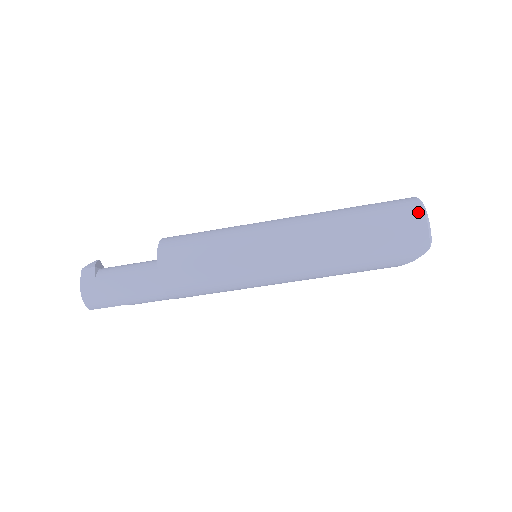
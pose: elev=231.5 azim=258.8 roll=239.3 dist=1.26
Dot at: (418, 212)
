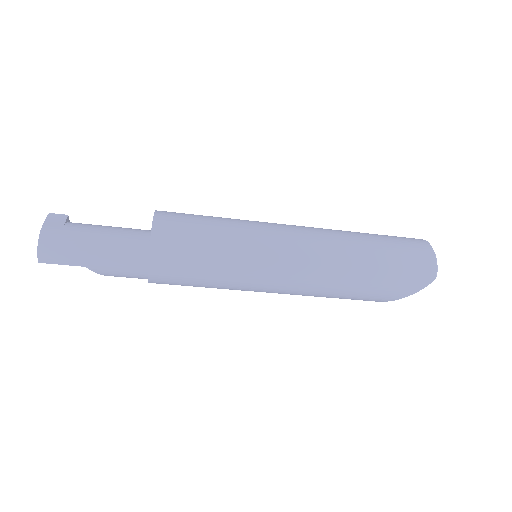
Dot at: (425, 244)
